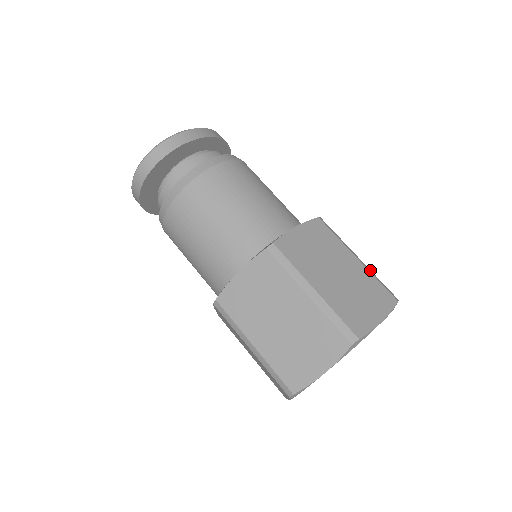
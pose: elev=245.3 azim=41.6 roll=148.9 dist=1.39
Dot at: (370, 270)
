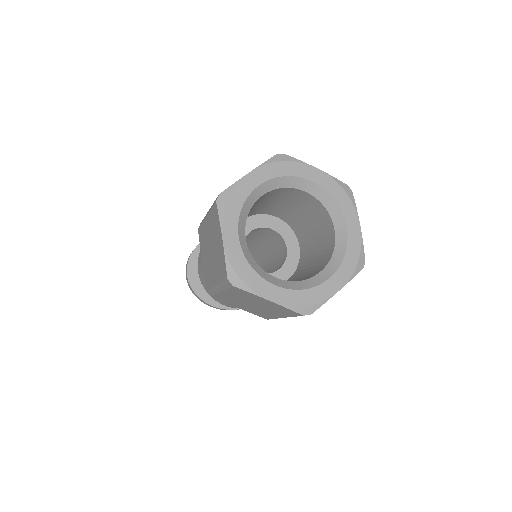
Dot at: occluded
